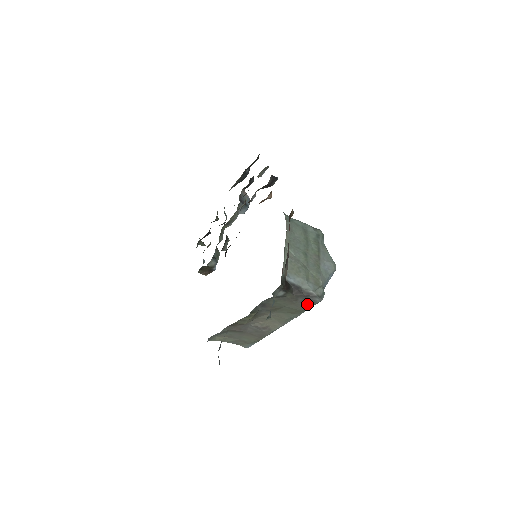
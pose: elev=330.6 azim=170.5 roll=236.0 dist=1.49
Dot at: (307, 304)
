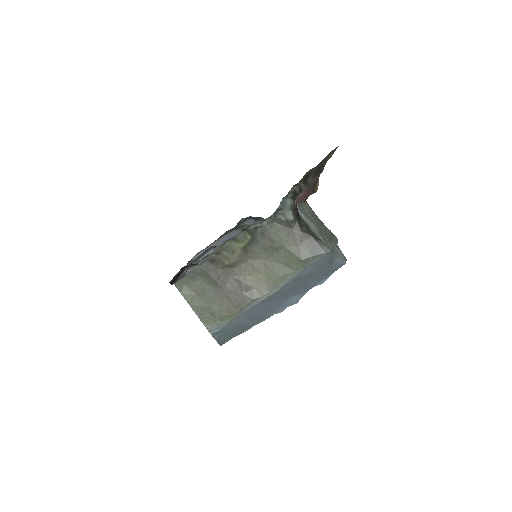
Dot at: (311, 252)
